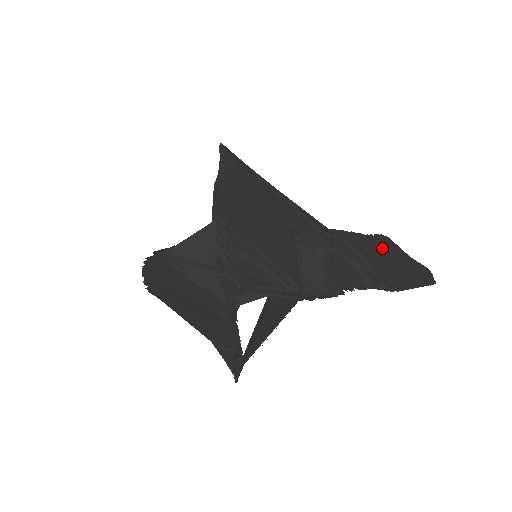
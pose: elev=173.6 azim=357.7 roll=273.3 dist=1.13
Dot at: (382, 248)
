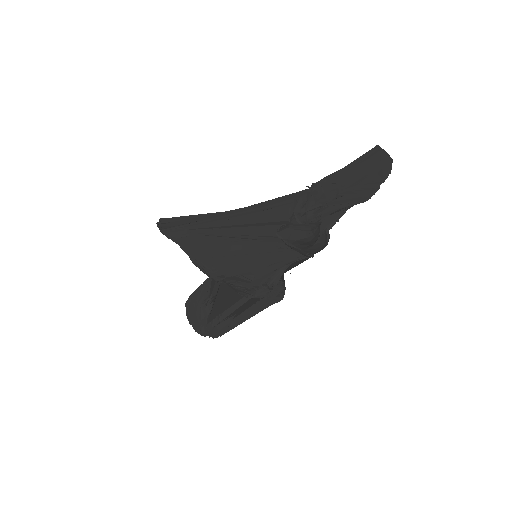
Dot at: (348, 188)
